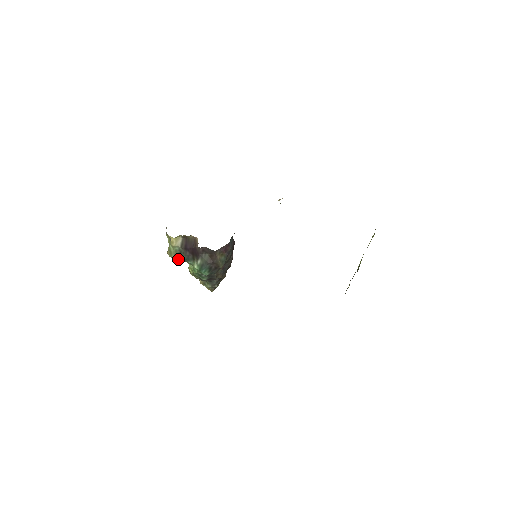
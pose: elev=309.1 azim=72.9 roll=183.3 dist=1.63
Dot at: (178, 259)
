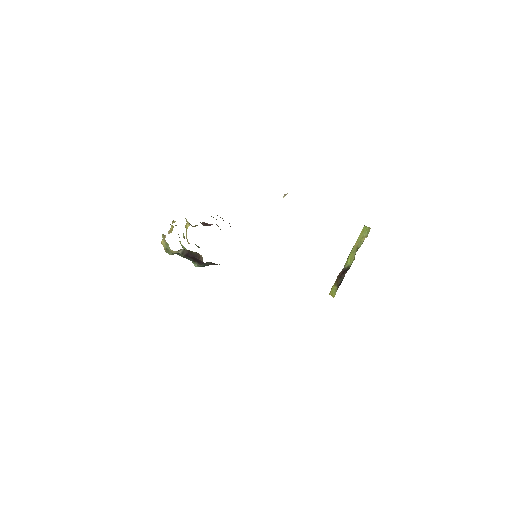
Dot at: occluded
